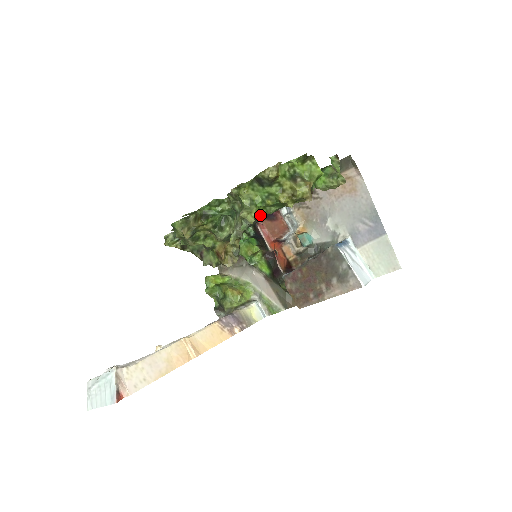
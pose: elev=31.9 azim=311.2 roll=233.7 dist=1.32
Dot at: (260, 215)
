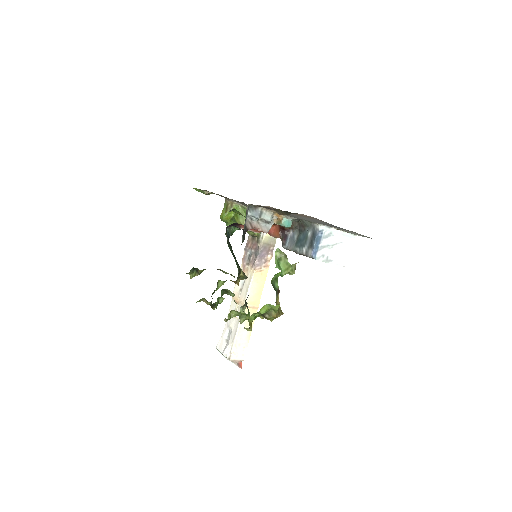
Dot at: occluded
